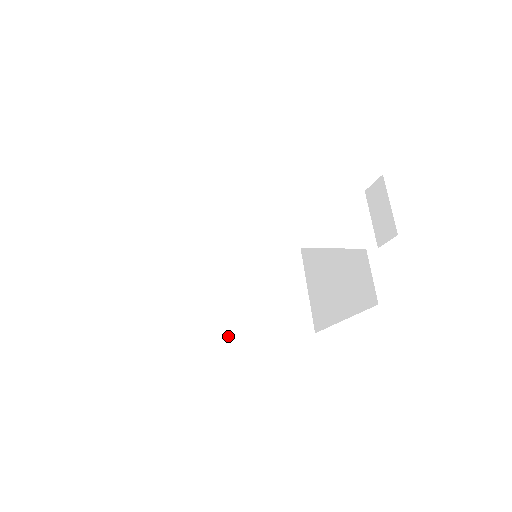
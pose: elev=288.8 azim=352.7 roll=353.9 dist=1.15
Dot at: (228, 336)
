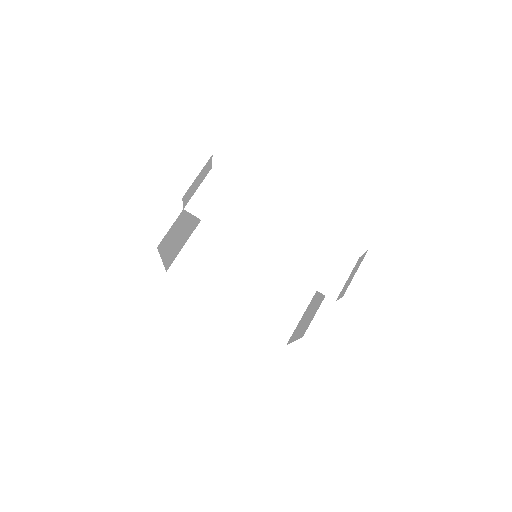
Dot at: (222, 303)
